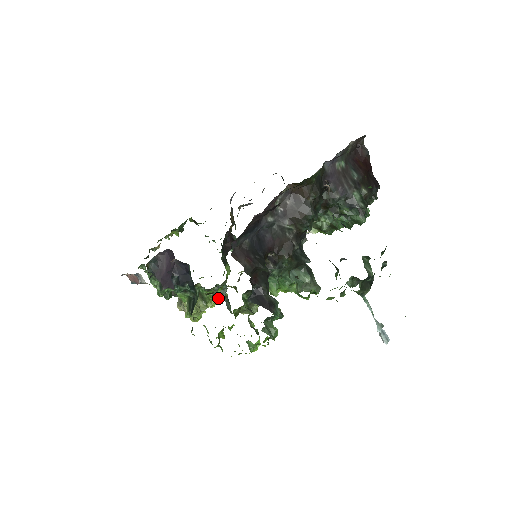
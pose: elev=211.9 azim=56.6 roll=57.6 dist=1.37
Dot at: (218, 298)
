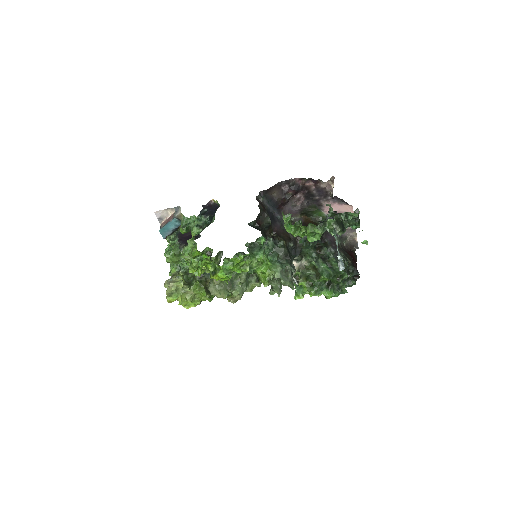
Dot at: (198, 300)
